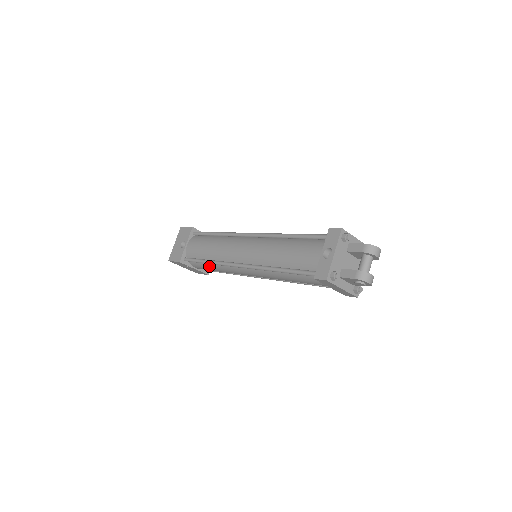
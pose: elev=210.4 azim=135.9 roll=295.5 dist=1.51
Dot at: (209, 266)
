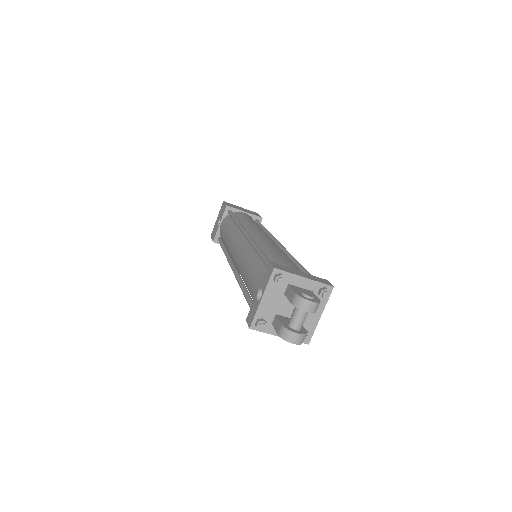
Dot at: occluded
